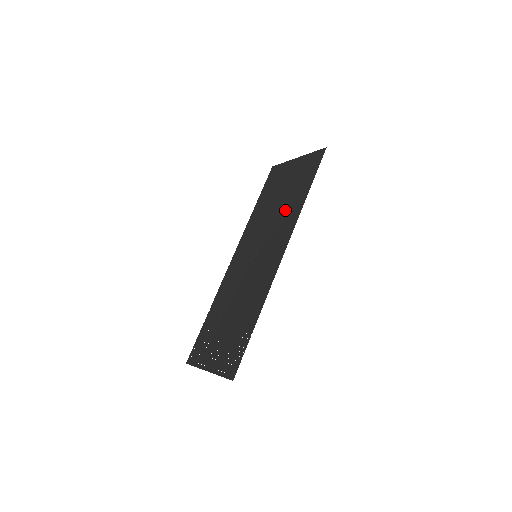
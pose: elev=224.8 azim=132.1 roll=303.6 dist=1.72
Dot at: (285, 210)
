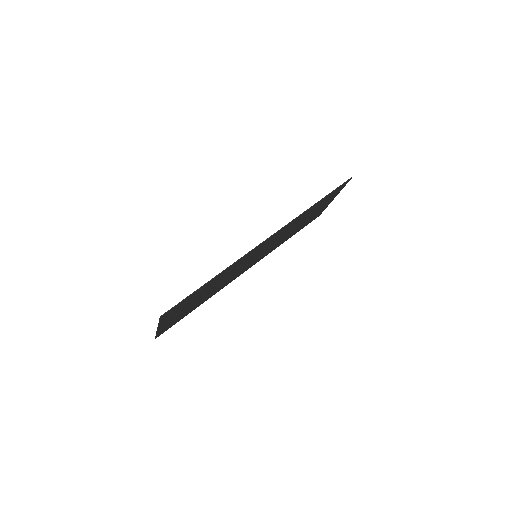
Dot at: (297, 222)
